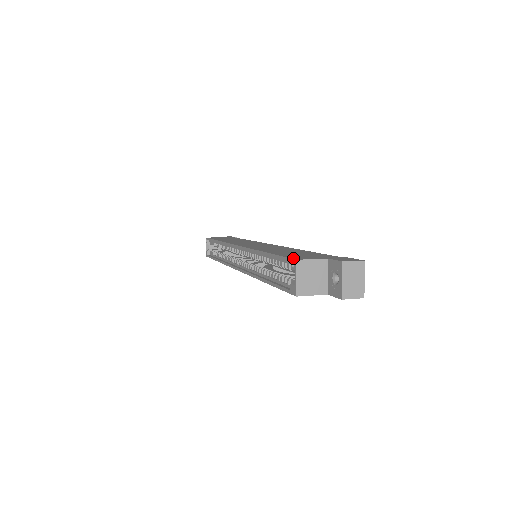
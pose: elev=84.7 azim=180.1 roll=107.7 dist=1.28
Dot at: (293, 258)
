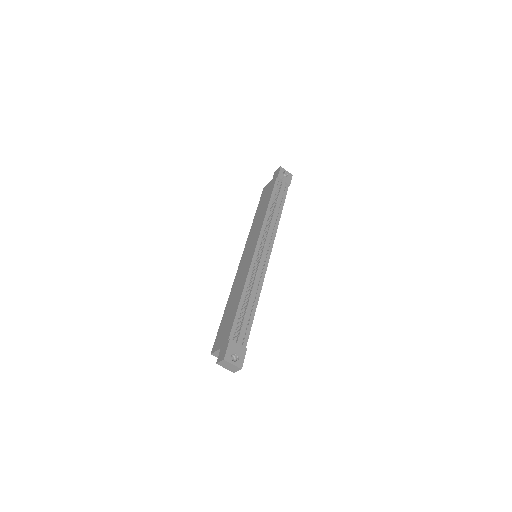
Dot at: (213, 348)
